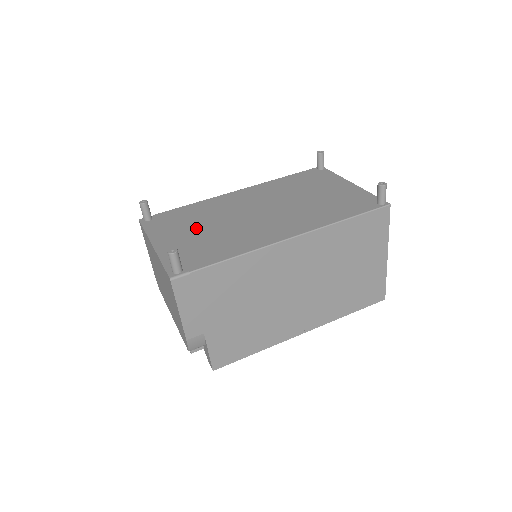
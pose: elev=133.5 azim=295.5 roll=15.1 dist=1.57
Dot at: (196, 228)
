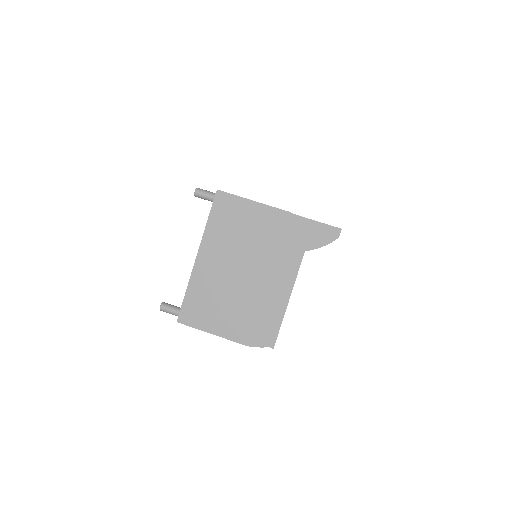
Dot at: occluded
